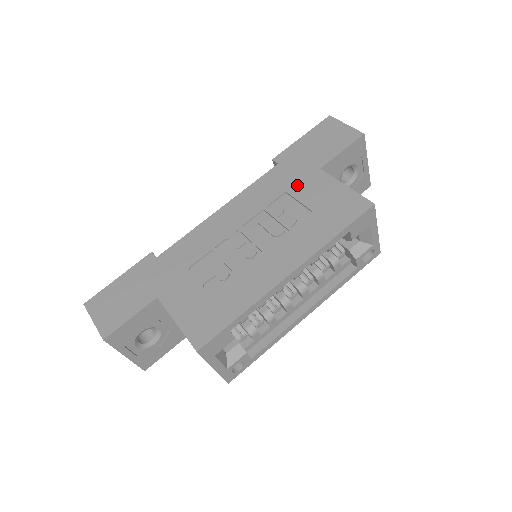
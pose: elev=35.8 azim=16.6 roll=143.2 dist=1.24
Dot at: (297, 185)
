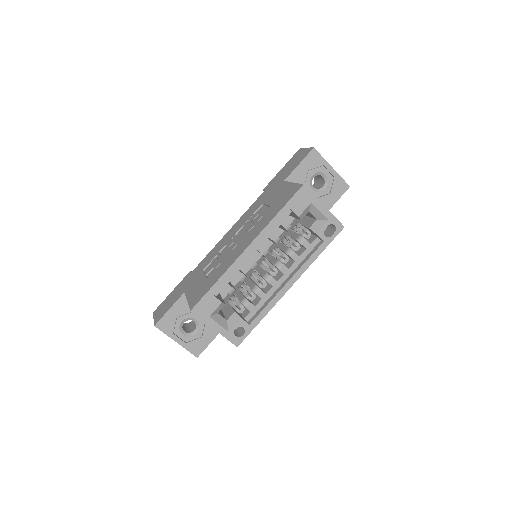
Dot at: (269, 197)
